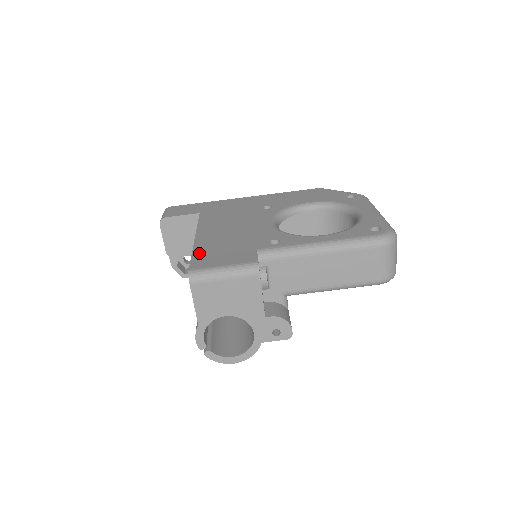
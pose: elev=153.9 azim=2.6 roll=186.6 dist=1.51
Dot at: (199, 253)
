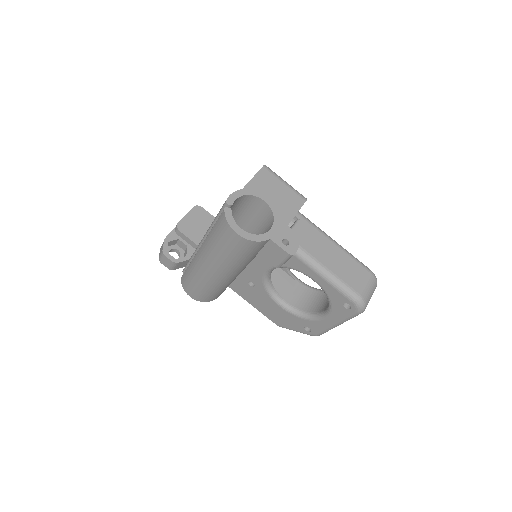
Dot at: occluded
